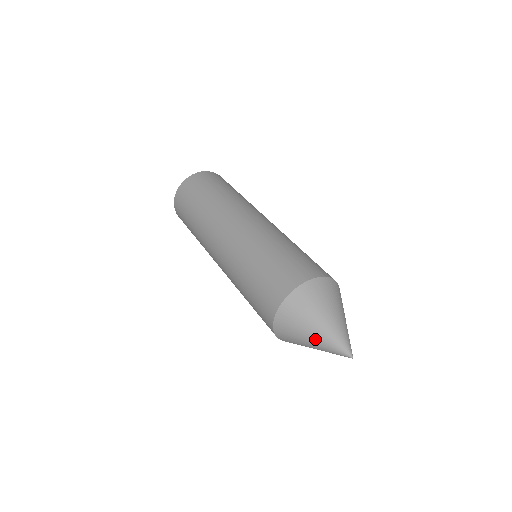
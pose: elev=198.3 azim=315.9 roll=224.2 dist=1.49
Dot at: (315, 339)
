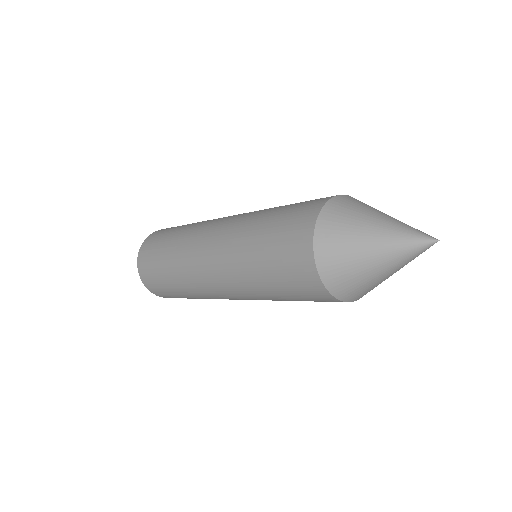
Dot at: (378, 235)
